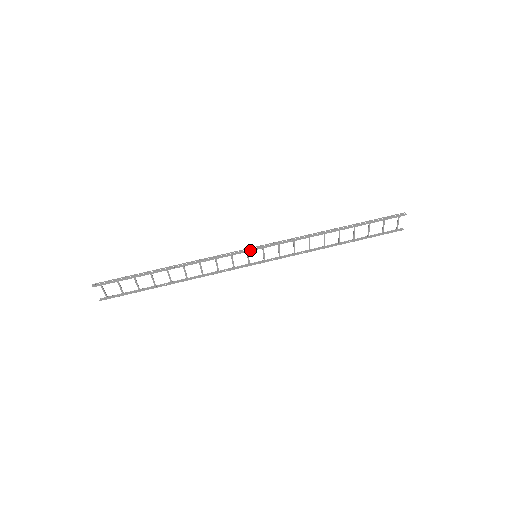
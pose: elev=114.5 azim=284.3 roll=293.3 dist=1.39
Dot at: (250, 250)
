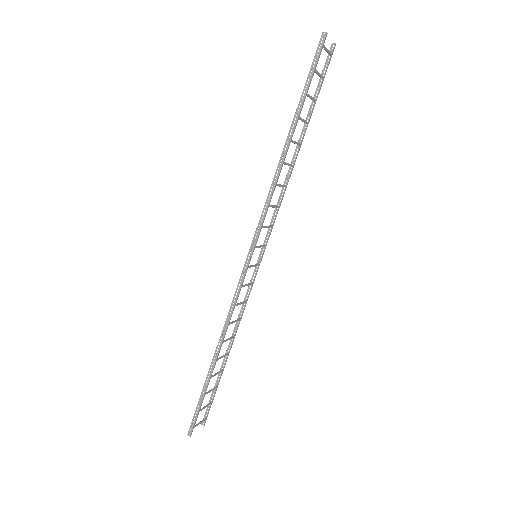
Dot at: (248, 264)
